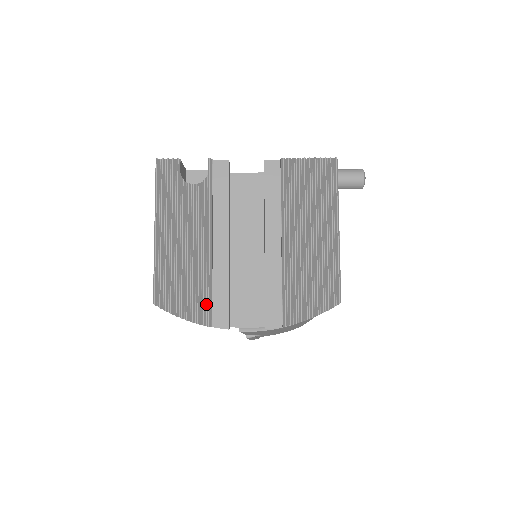
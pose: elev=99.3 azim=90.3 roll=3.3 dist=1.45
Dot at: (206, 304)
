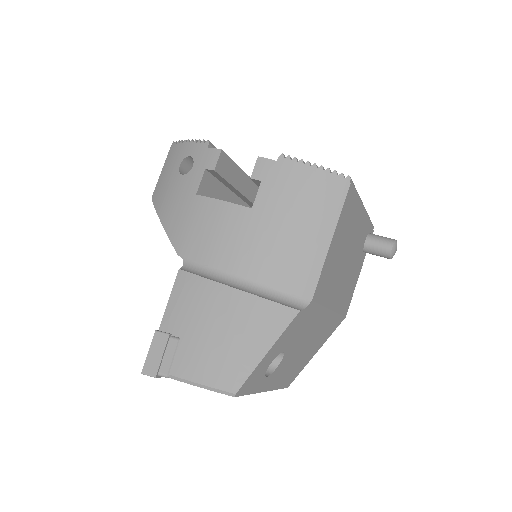
Dot at: occluded
